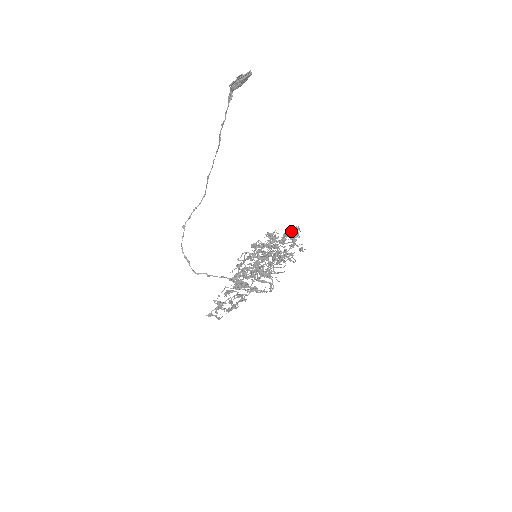
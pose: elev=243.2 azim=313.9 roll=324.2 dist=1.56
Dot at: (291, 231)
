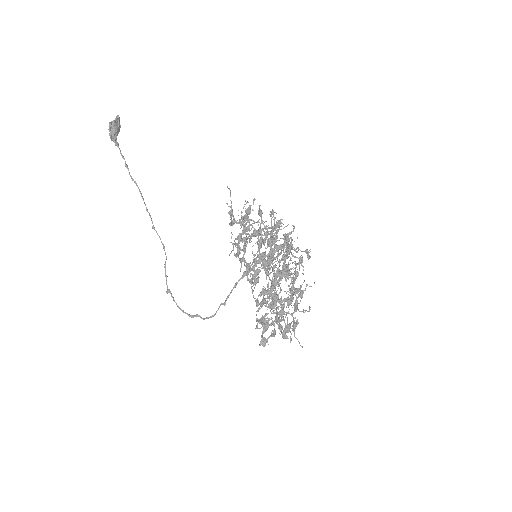
Dot at: (271, 224)
